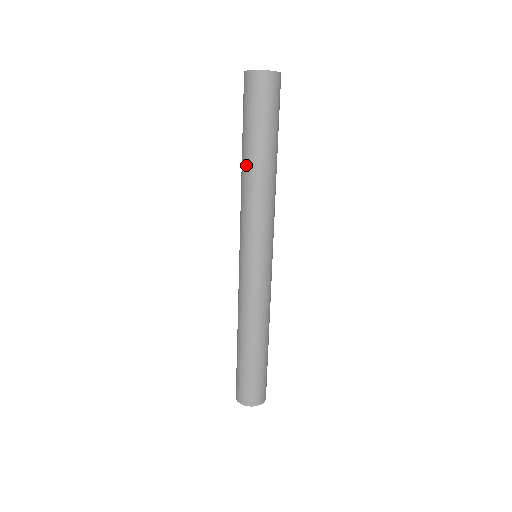
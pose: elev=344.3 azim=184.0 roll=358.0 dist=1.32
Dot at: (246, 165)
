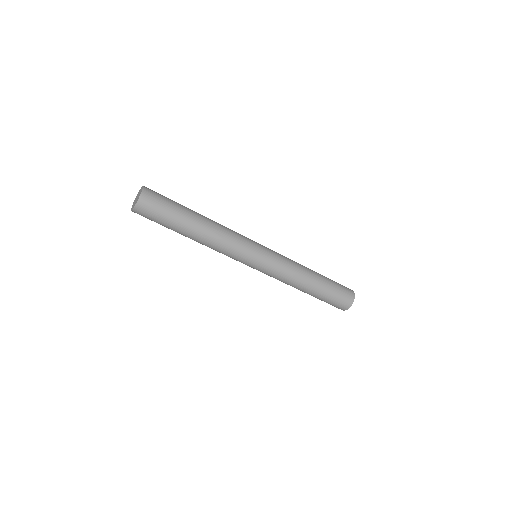
Dot at: occluded
